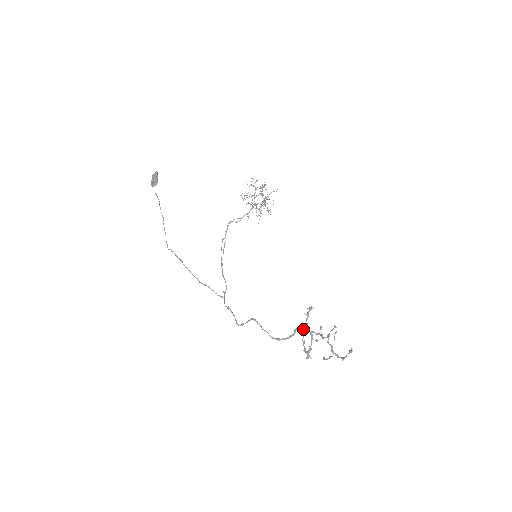
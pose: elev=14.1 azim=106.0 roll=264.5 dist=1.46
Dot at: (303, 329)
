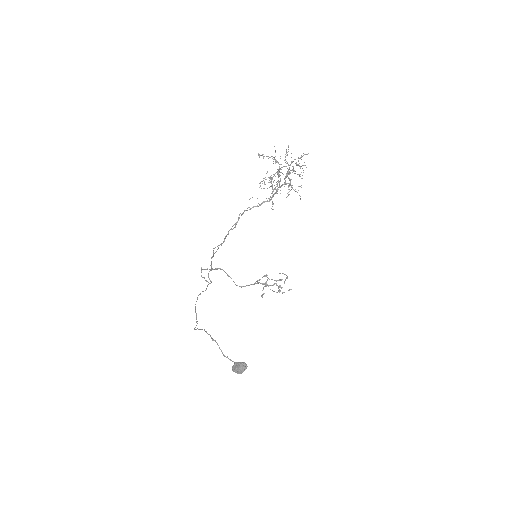
Dot at: (266, 285)
